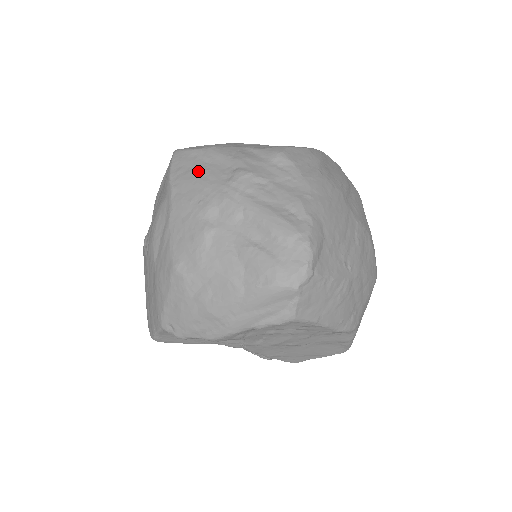
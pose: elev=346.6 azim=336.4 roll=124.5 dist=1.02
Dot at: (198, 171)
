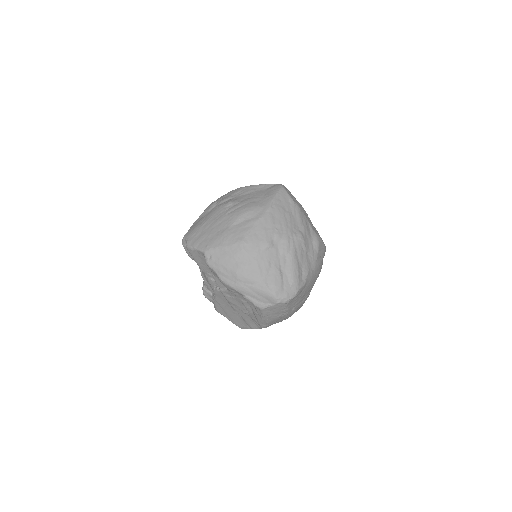
Dot at: (286, 213)
